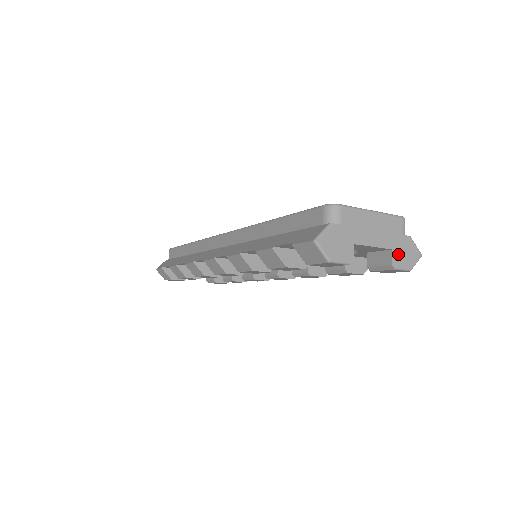
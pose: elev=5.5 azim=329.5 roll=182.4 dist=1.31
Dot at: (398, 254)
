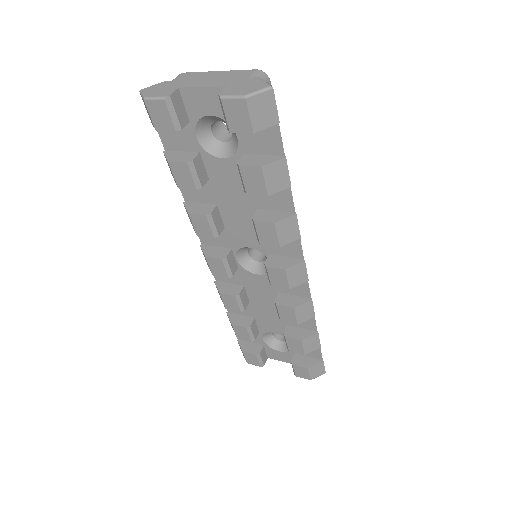
Dot at: (232, 88)
